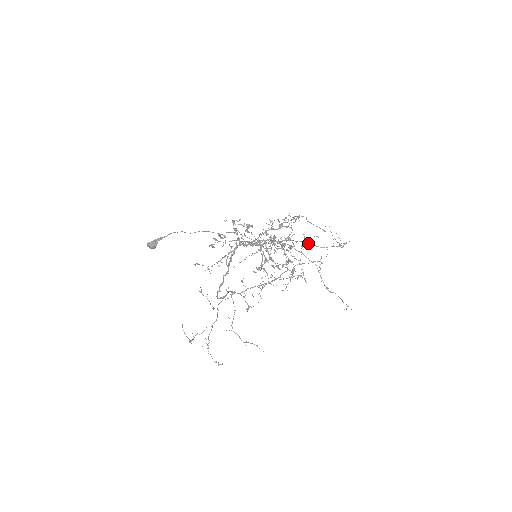
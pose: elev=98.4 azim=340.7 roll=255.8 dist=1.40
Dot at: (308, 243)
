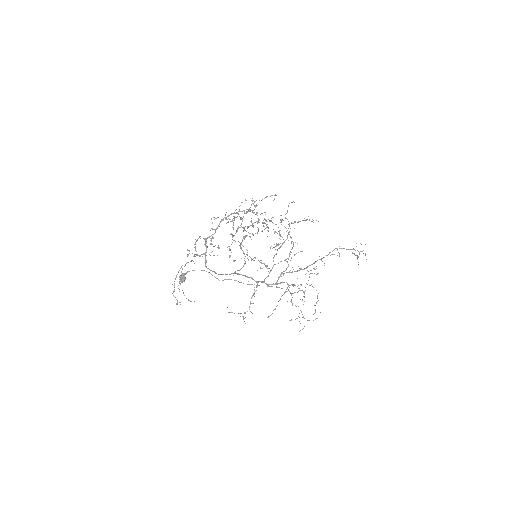
Dot at: occluded
